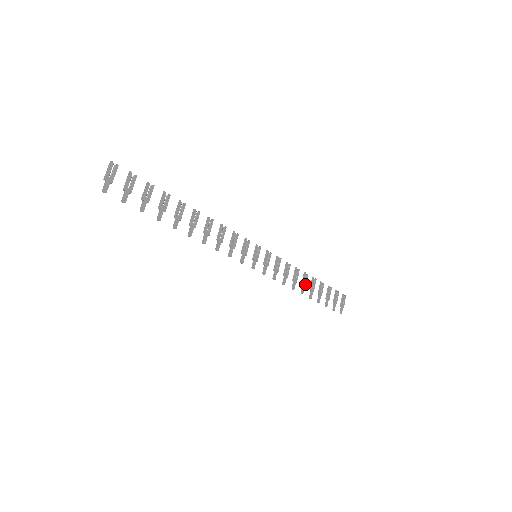
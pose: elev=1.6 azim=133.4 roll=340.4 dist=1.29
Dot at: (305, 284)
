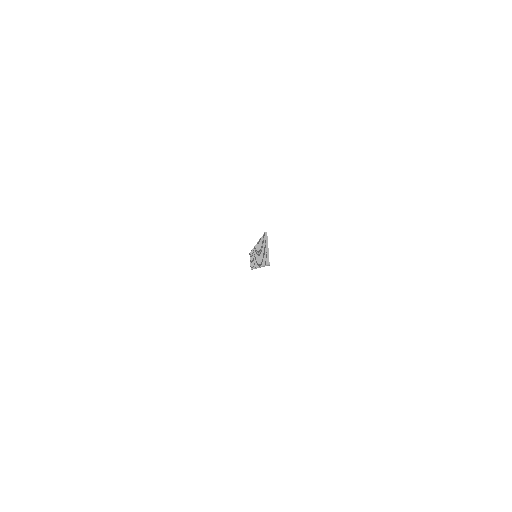
Dot at: occluded
